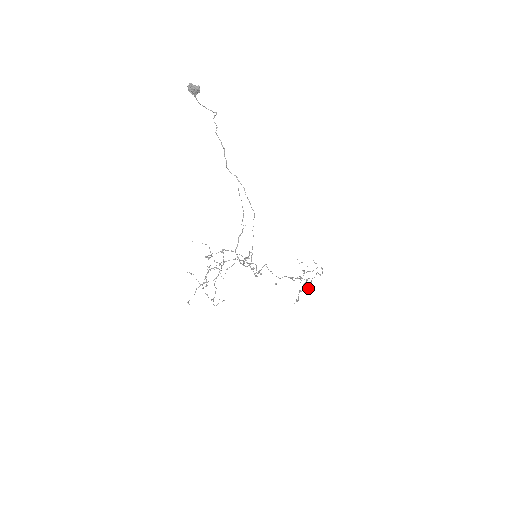
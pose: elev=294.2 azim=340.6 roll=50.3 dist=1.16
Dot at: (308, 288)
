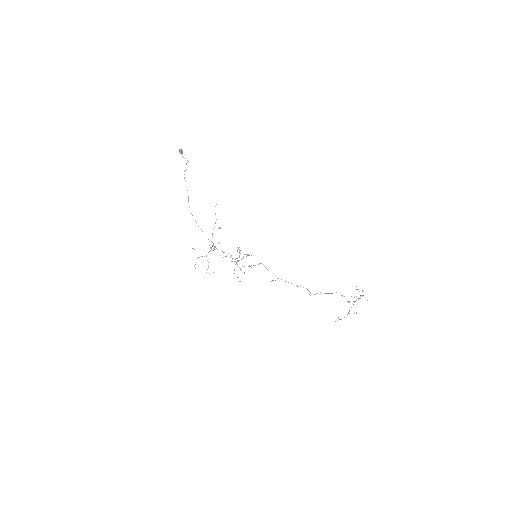
Dot at: occluded
